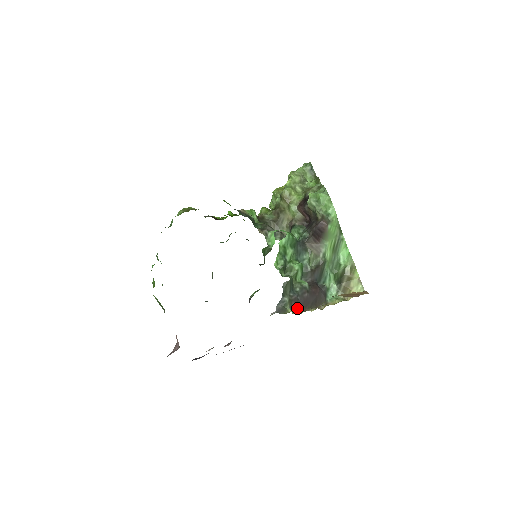
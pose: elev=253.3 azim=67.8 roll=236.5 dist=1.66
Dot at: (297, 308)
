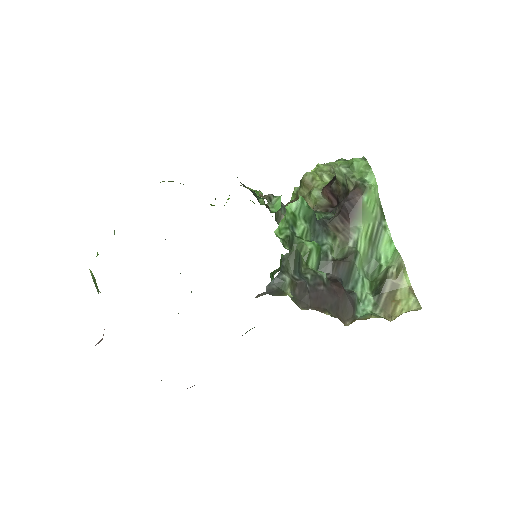
Dot at: (304, 302)
